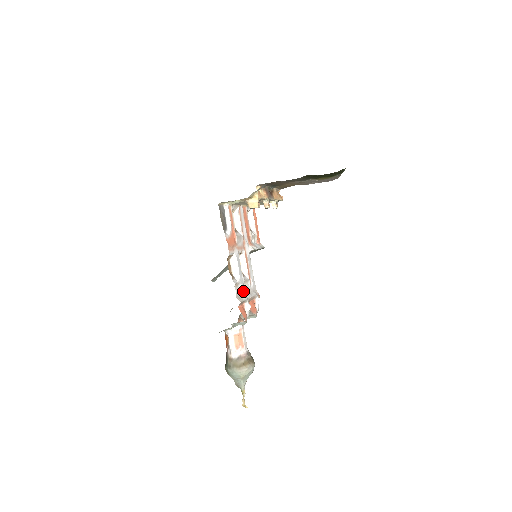
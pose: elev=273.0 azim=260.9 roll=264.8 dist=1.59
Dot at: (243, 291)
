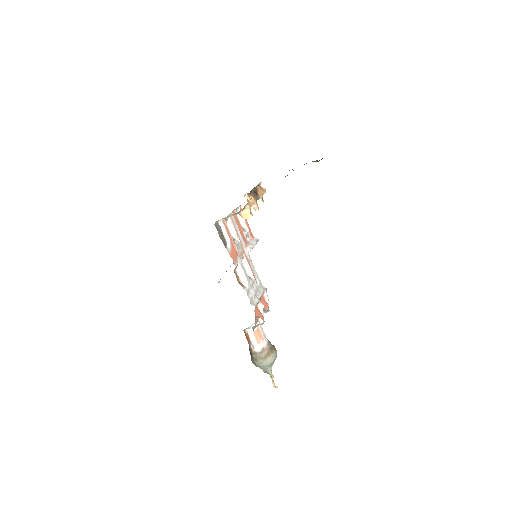
Dot at: (254, 294)
